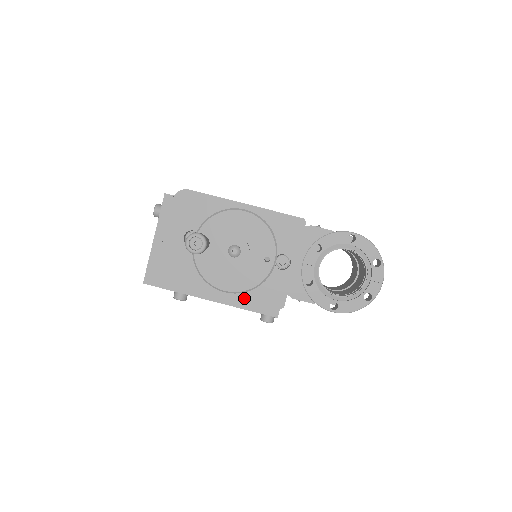
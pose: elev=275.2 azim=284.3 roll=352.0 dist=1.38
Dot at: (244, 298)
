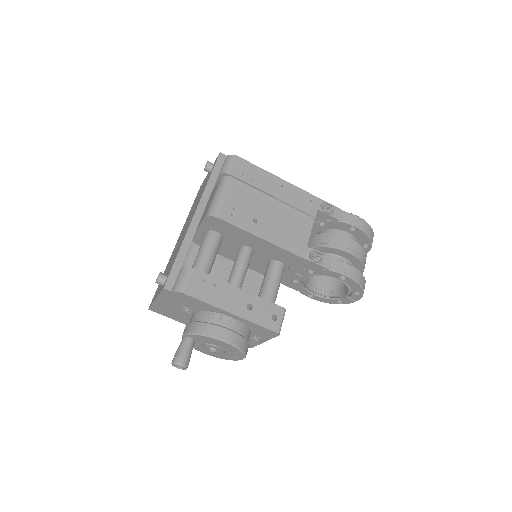
Dot at: occluded
